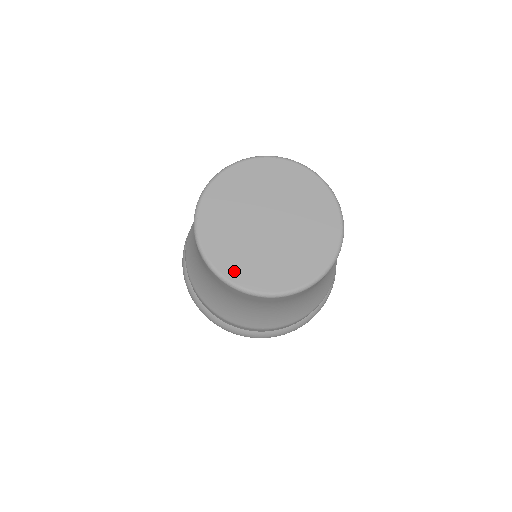
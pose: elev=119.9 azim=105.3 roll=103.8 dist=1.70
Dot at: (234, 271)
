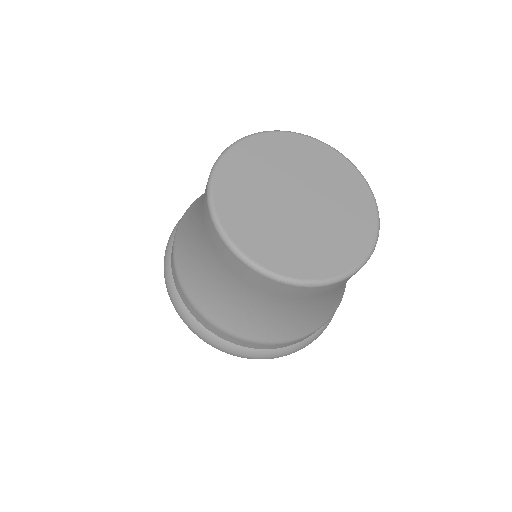
Dot at: (231, 217)
